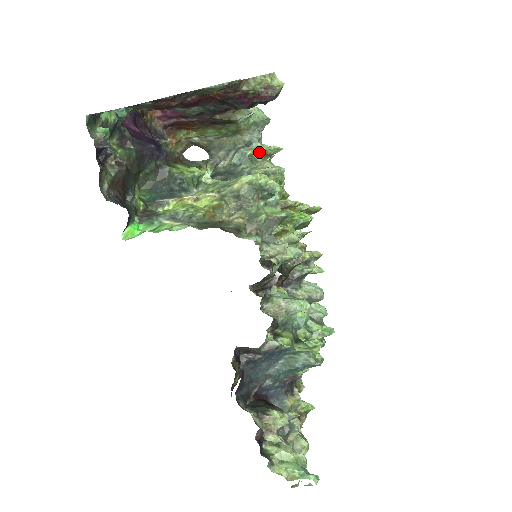
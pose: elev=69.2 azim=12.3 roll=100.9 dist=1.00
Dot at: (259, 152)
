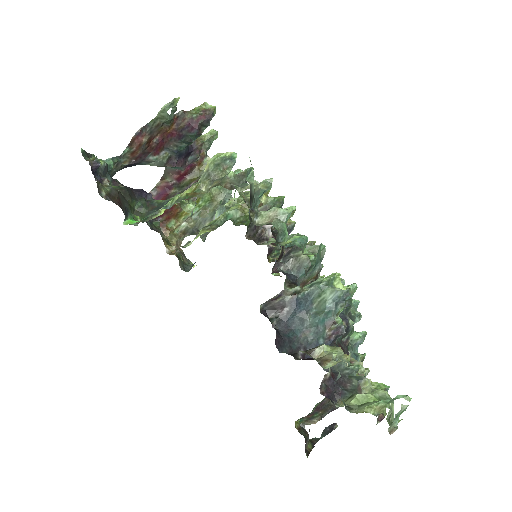
Dot at: (233, 203)
